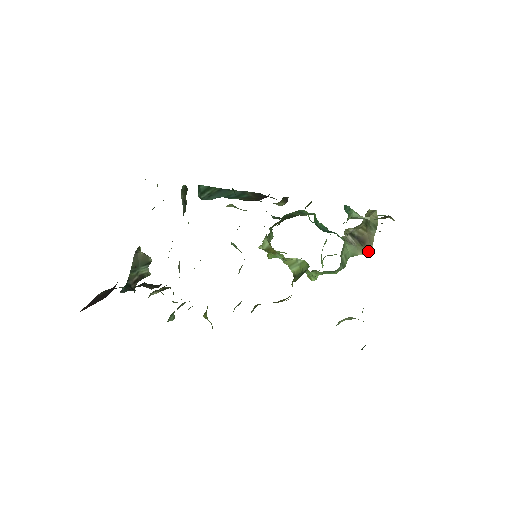
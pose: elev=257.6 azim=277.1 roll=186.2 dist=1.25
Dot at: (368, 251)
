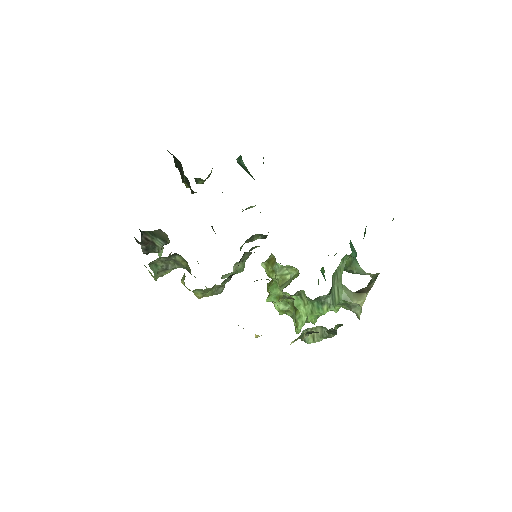
Dot at: (363, 298)
